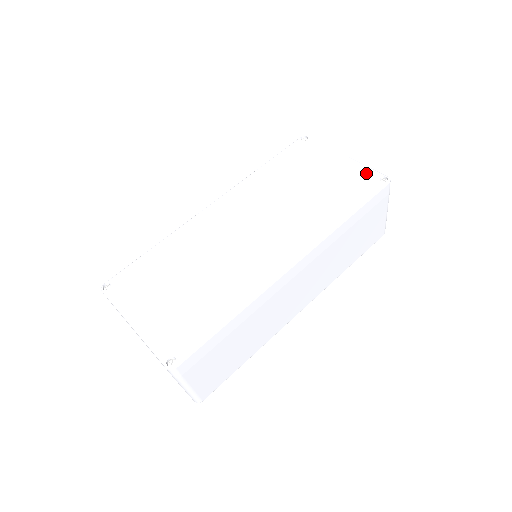
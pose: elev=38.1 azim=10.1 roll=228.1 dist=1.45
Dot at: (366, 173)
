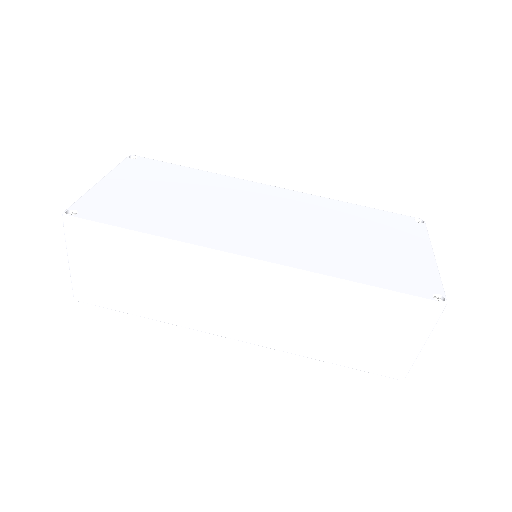
Dot at: (430, 279)
